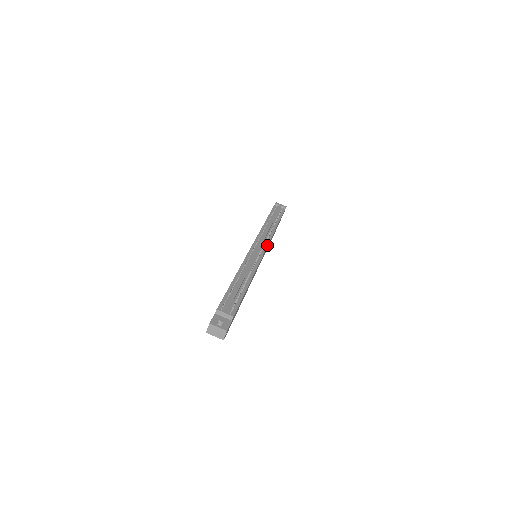
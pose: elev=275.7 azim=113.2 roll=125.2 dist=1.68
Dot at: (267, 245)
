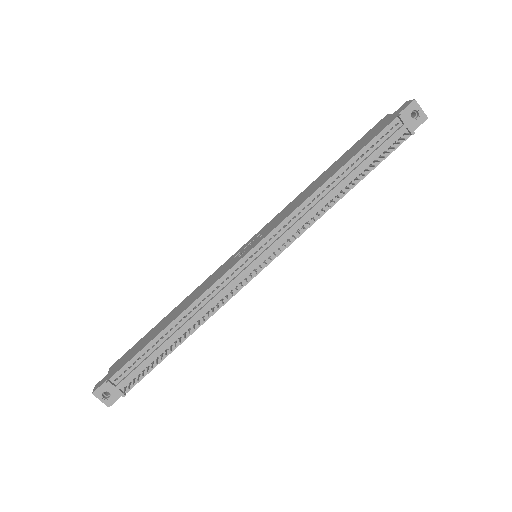
Dot at: (280, 253)
